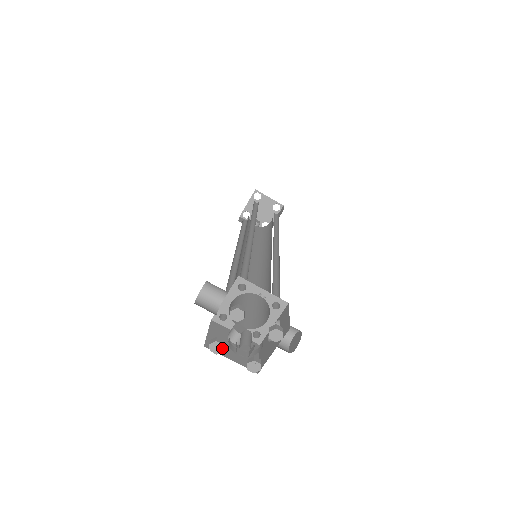
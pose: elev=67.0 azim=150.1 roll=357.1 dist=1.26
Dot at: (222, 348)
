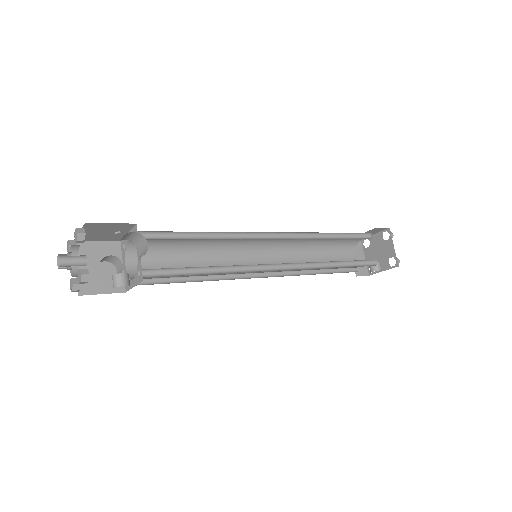
Dot at: (72, 282)
